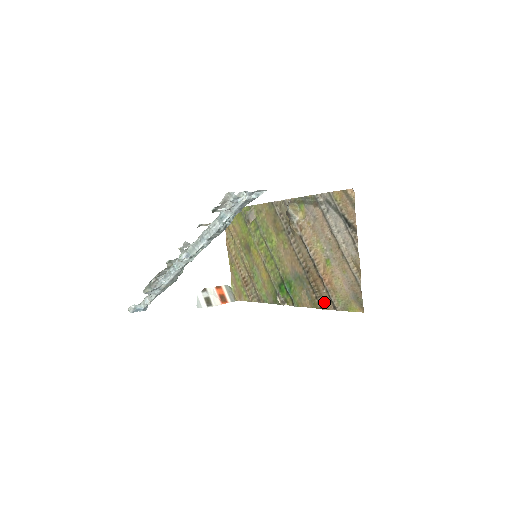
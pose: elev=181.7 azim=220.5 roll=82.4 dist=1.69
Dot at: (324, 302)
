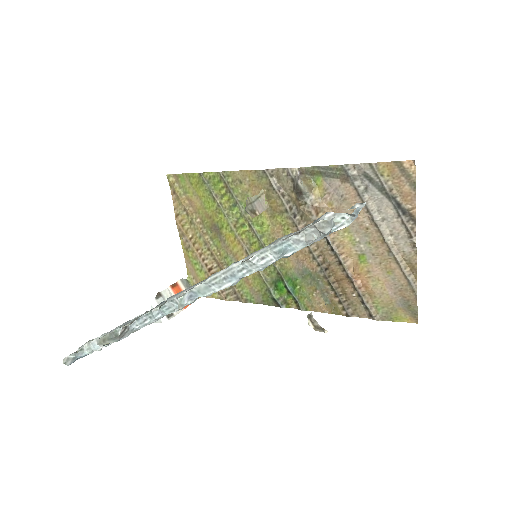
Dot at: (353, 308)
